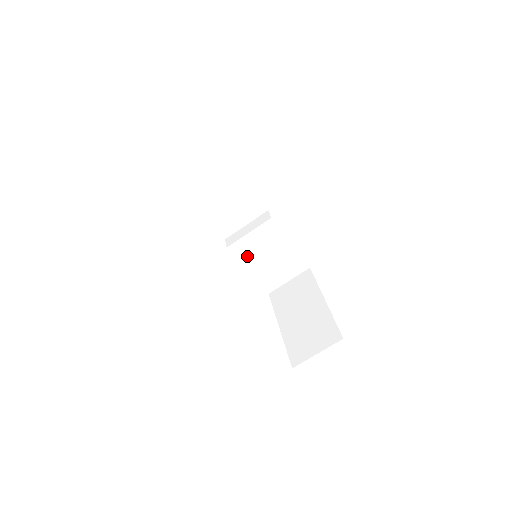
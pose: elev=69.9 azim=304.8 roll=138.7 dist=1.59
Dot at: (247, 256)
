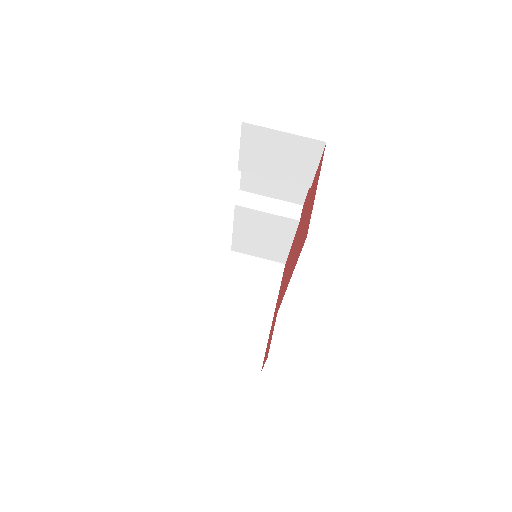
Dot at: (245, 222)
